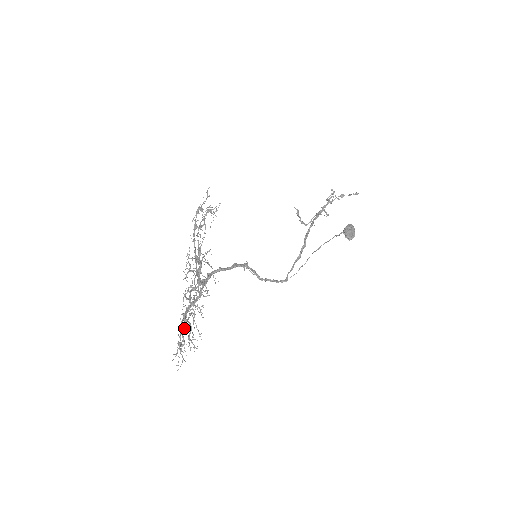
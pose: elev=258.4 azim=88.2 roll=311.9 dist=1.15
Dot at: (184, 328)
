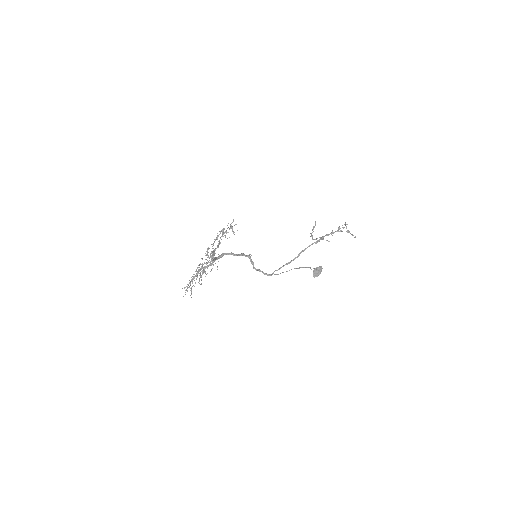
Dot at: (194, 278)
